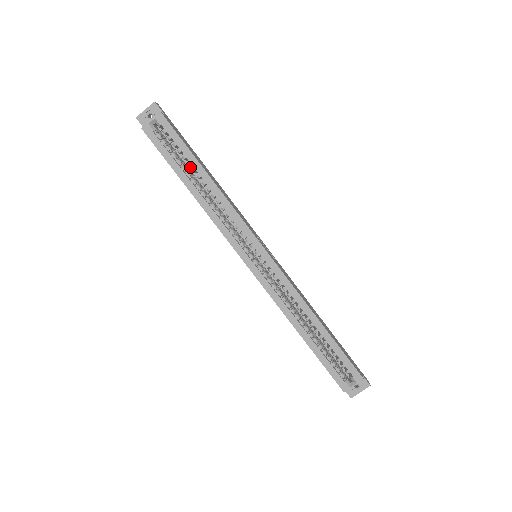
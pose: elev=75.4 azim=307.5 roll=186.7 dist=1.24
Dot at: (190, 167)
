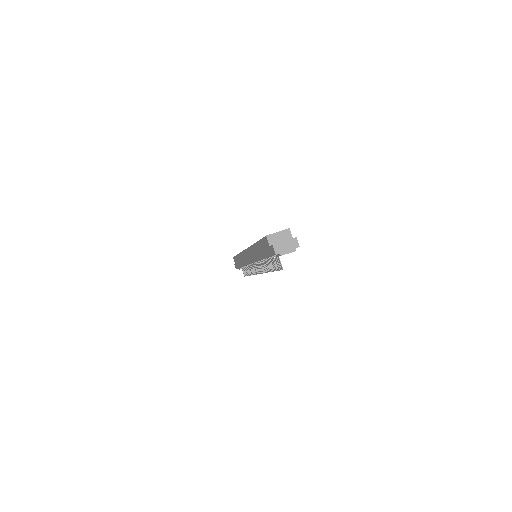
Dot at: occluded
